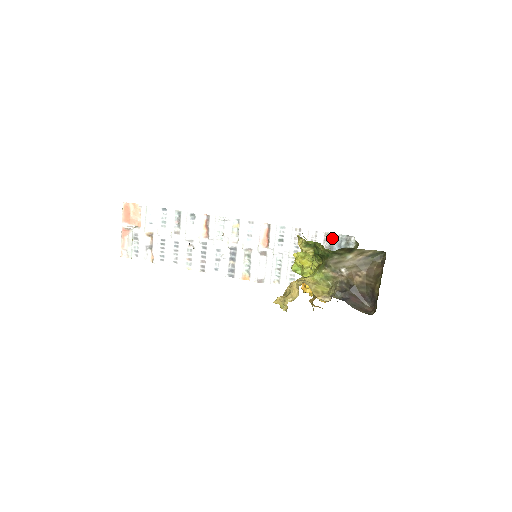
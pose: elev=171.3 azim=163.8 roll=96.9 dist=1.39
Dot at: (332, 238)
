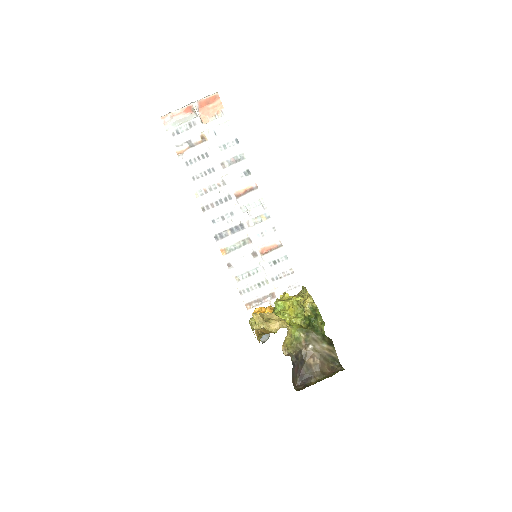
Dot at: occluded
